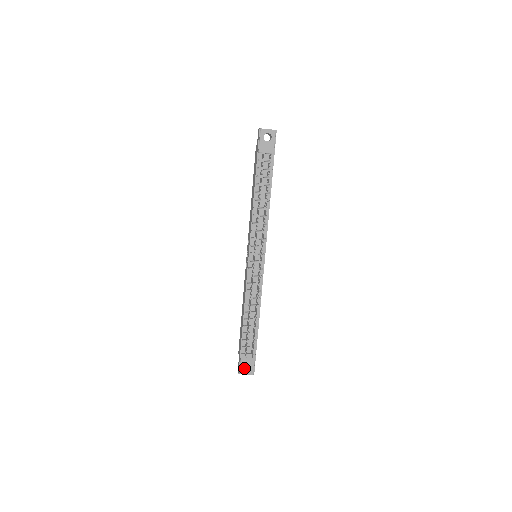
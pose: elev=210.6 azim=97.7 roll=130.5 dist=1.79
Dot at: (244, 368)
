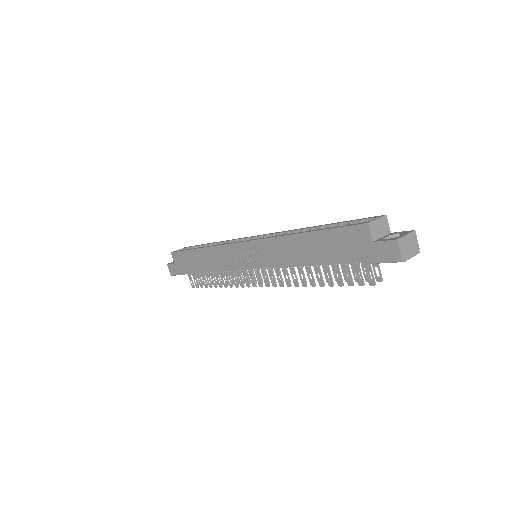
Dot at: occluded
